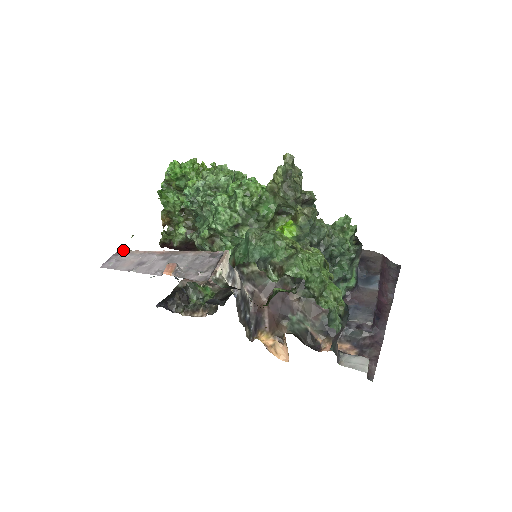
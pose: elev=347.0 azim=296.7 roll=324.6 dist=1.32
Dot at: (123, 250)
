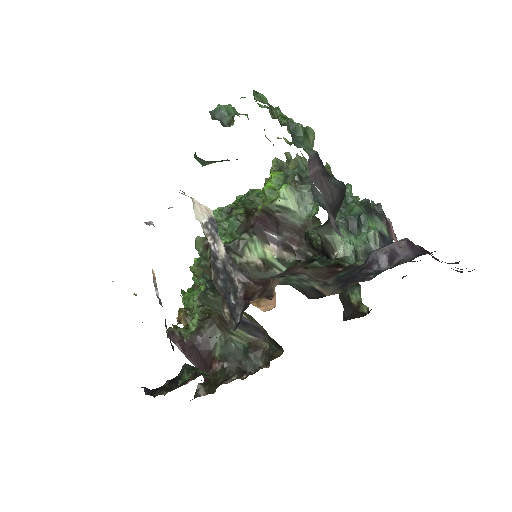
Dot at: occluded
